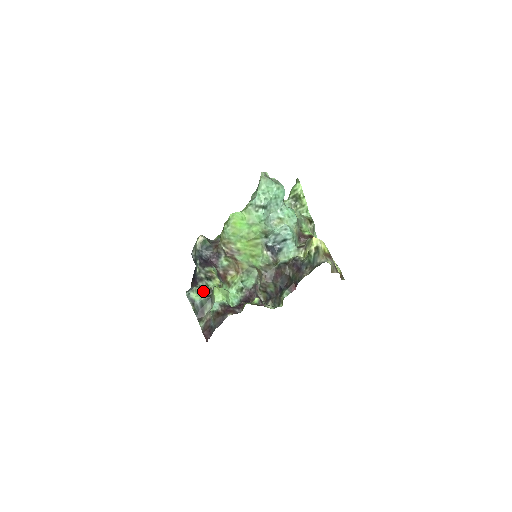
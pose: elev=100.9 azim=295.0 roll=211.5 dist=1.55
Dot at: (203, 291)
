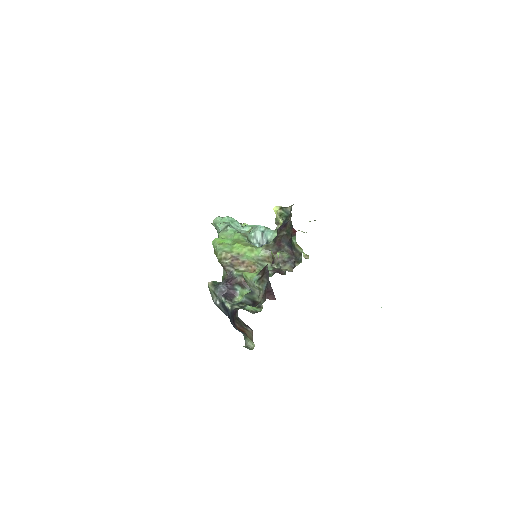
Dot at: occluded
